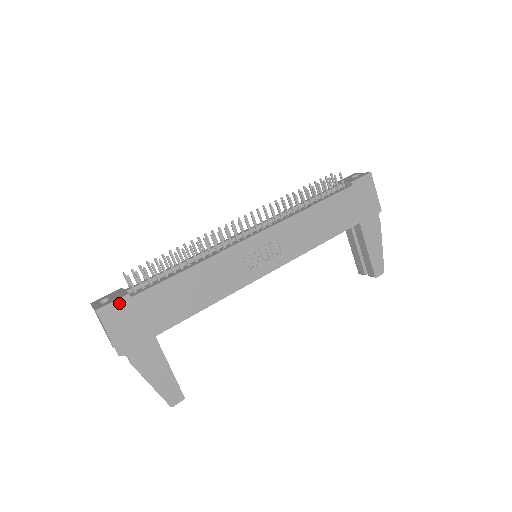
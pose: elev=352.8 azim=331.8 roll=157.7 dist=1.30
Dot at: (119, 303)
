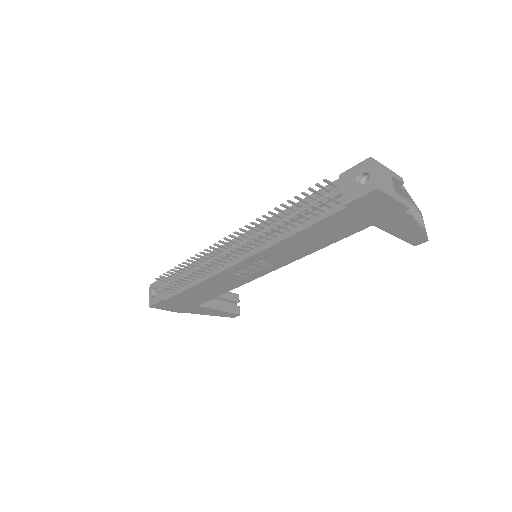
Dot at: (160, 303)
